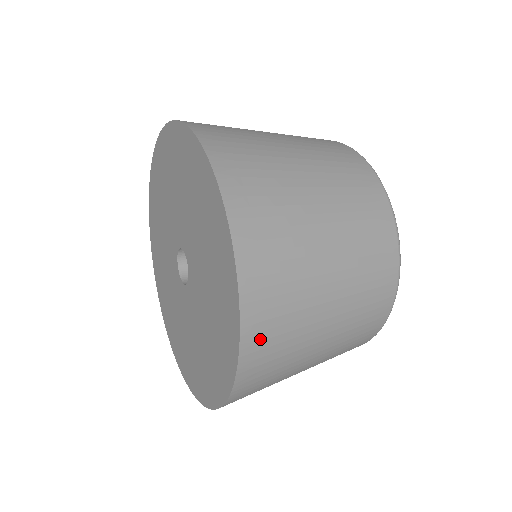
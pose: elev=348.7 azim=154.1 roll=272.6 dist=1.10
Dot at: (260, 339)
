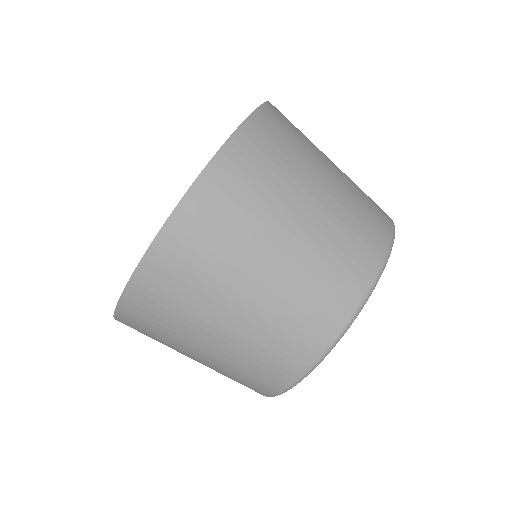
Dot at: (194, 223)
